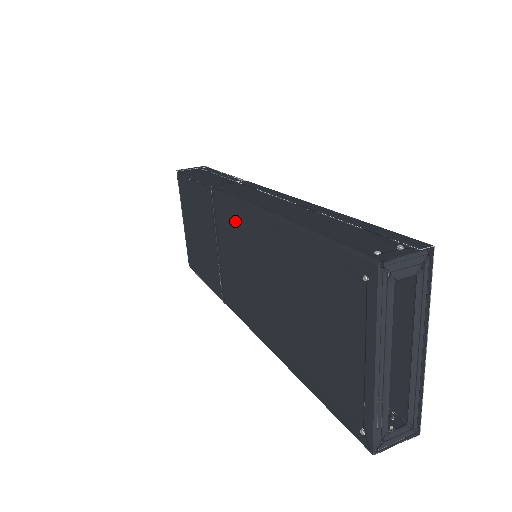
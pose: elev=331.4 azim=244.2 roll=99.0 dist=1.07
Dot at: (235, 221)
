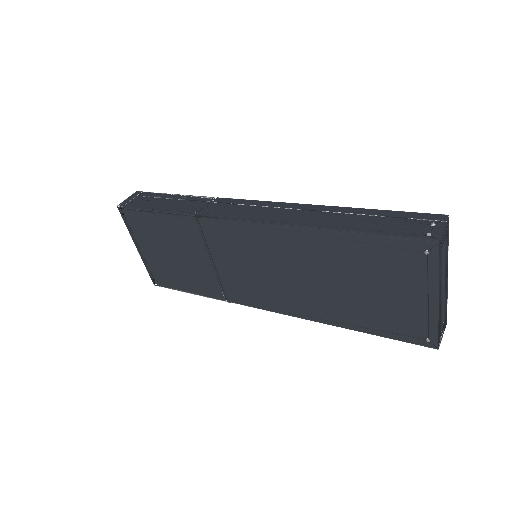
Dot at: (244, 238)
